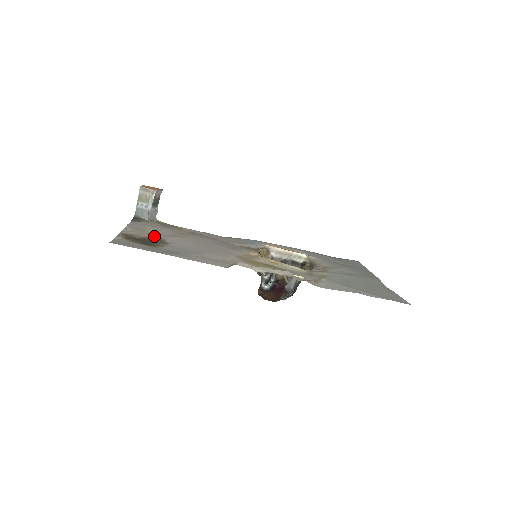
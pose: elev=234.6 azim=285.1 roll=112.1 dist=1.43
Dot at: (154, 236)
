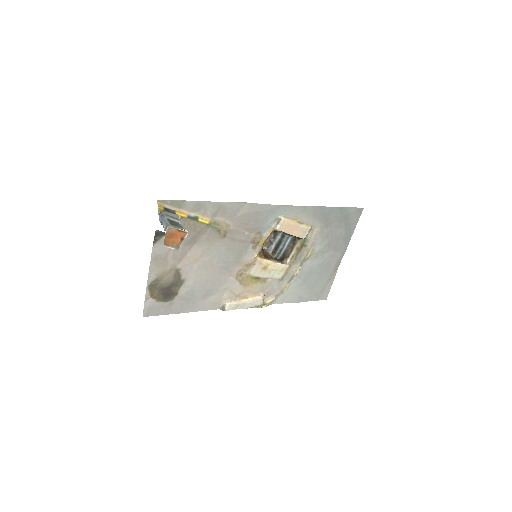
Dot at: (174, 271)
